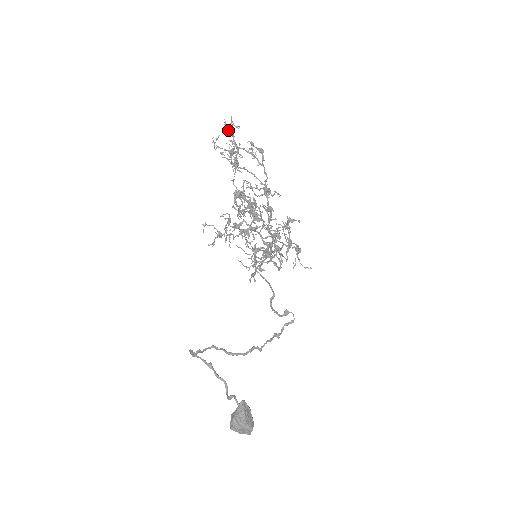
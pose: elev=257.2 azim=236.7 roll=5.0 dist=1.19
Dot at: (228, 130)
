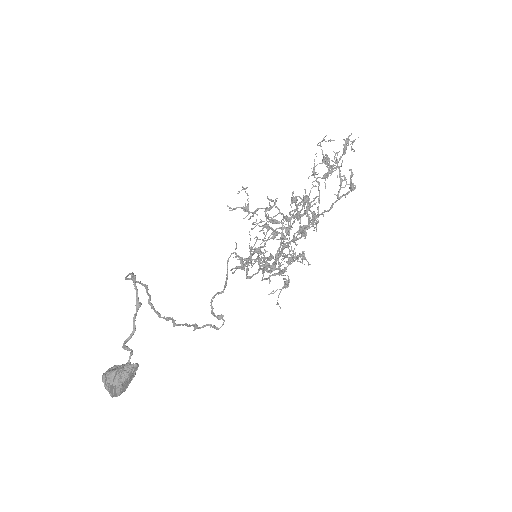
Dot at: (346, 144)
